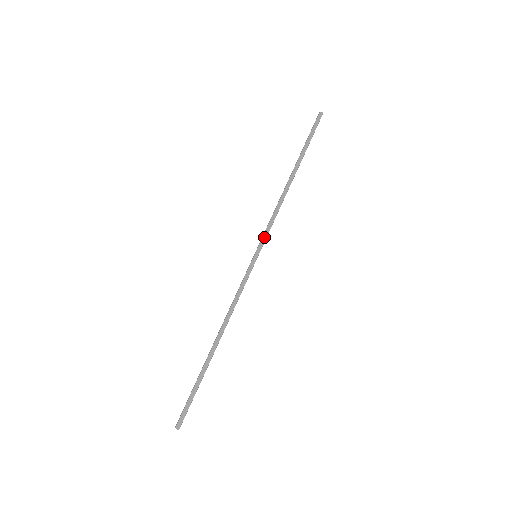
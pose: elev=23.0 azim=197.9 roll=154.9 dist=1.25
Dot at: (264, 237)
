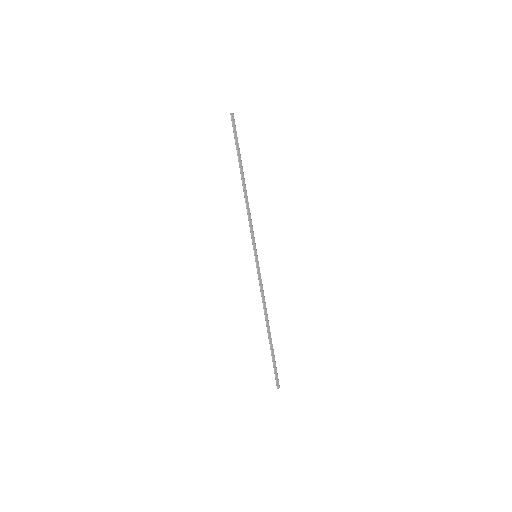
Dot at: (254, 240)
